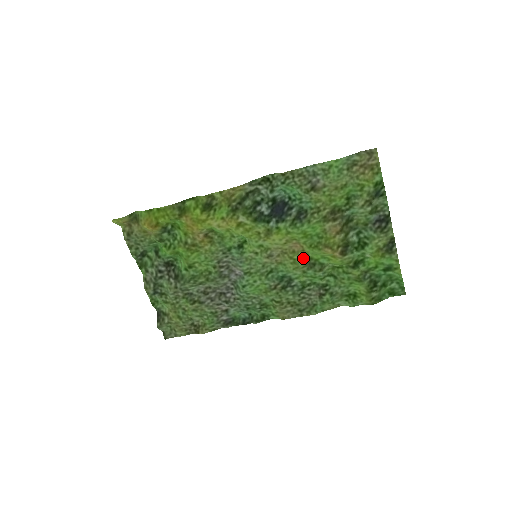
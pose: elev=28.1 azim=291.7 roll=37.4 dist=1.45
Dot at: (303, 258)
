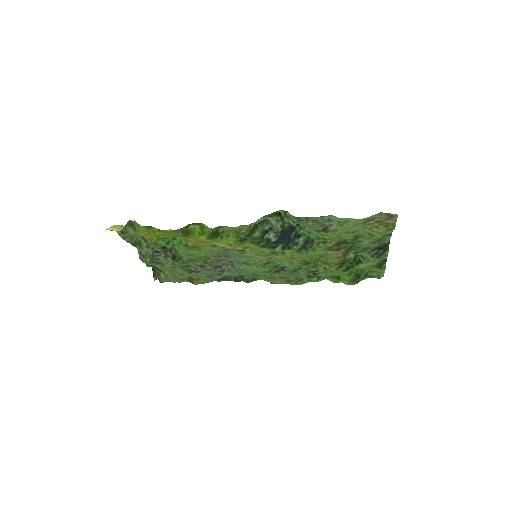
Dot at: (300, 261)
